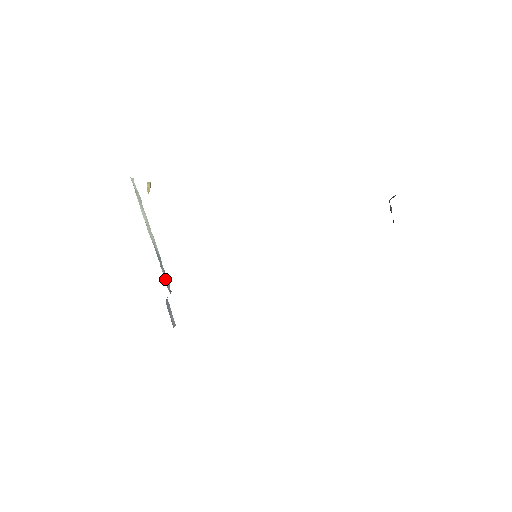
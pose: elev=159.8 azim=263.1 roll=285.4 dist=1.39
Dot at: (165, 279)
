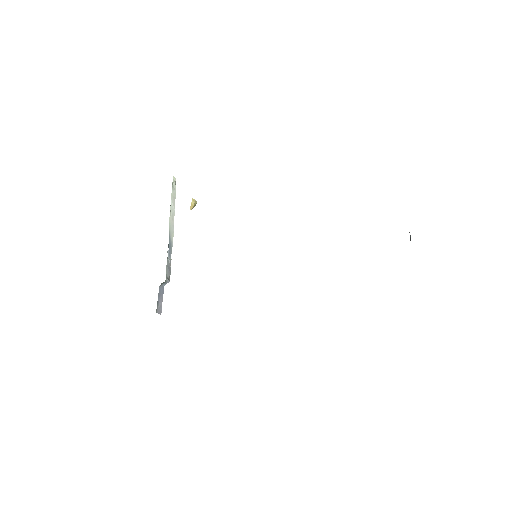
Dot at: (168, 266)
